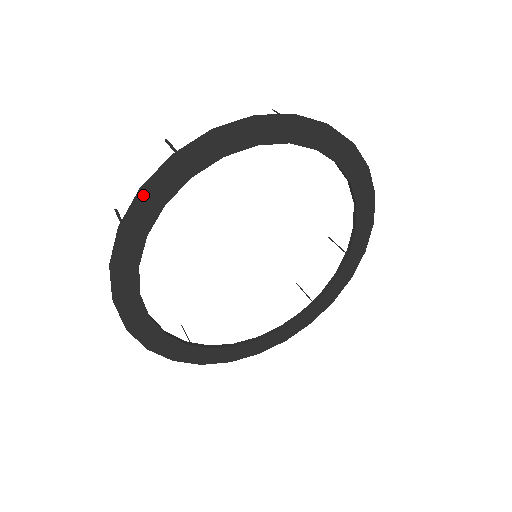
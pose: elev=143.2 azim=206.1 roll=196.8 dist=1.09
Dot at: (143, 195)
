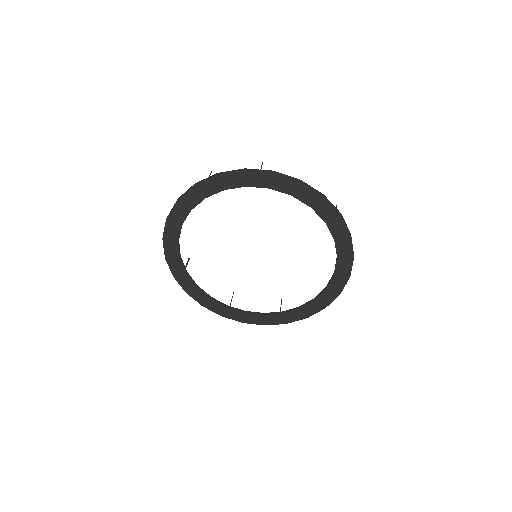
Dot at: (167, 259)
